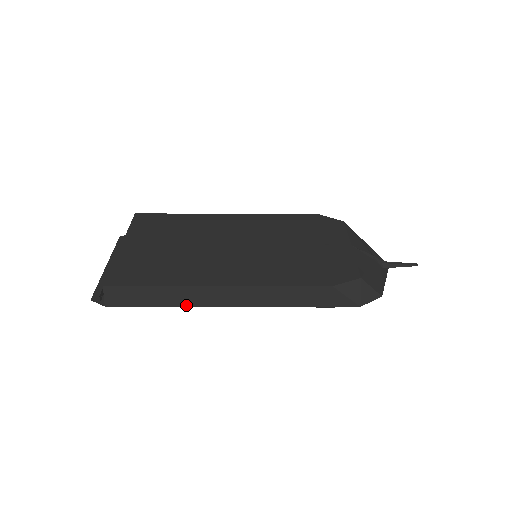
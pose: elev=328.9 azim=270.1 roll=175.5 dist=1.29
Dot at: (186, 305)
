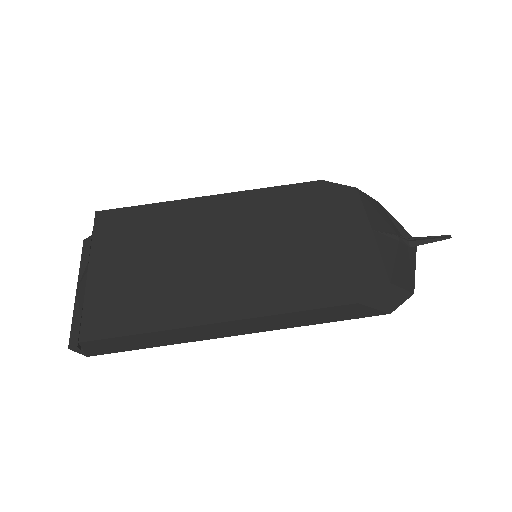
Dot at: (184, 342)
